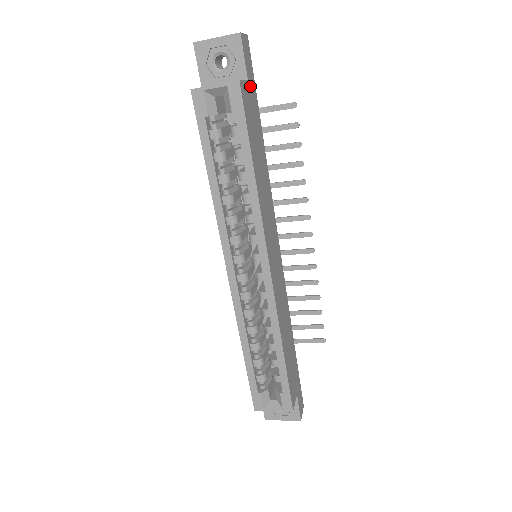
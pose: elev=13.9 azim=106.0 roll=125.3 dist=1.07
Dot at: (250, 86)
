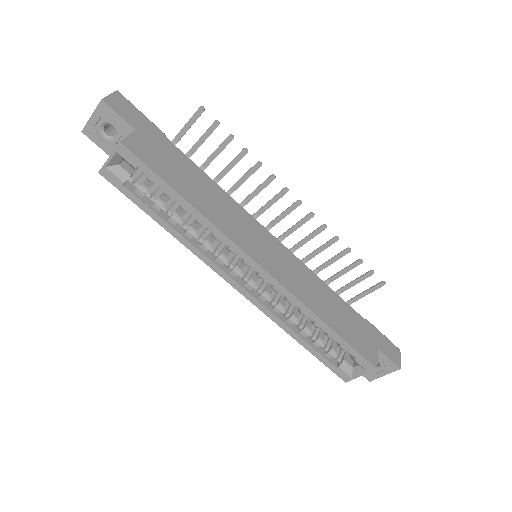
Dot at: (142, 132)
